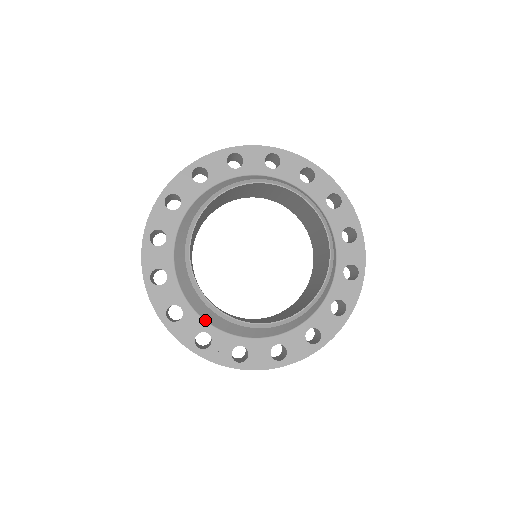
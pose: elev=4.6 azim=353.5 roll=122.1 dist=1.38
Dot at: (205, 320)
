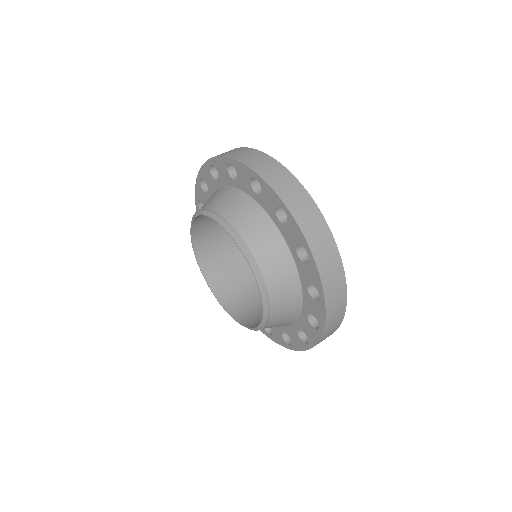
Dot at: occluded
